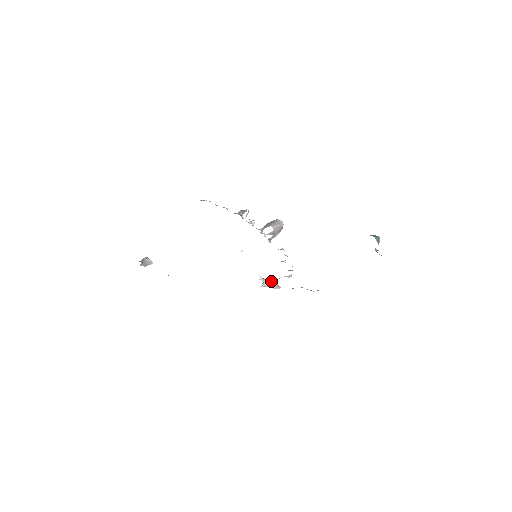
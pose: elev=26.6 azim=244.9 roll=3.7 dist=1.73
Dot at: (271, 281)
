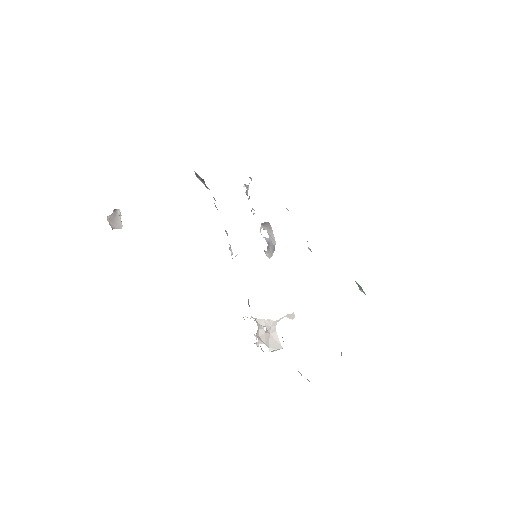
Dot at: (267, 333)
